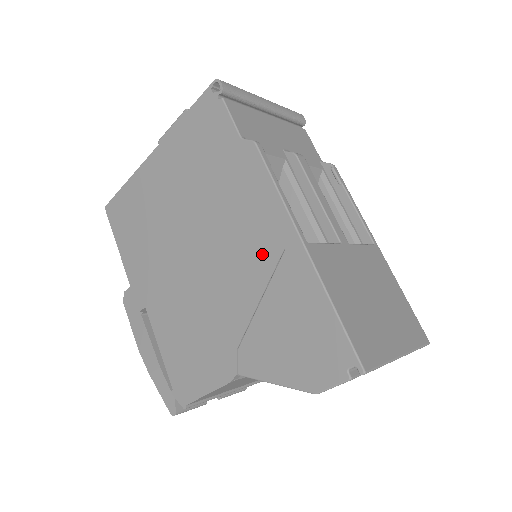
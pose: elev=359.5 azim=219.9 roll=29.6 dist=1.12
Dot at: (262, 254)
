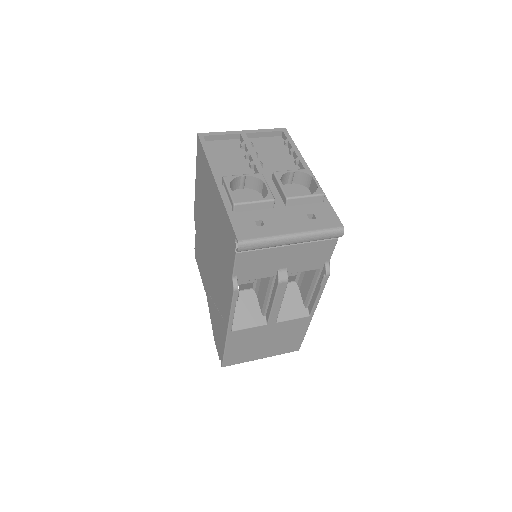
Dot at: (221, 304)
